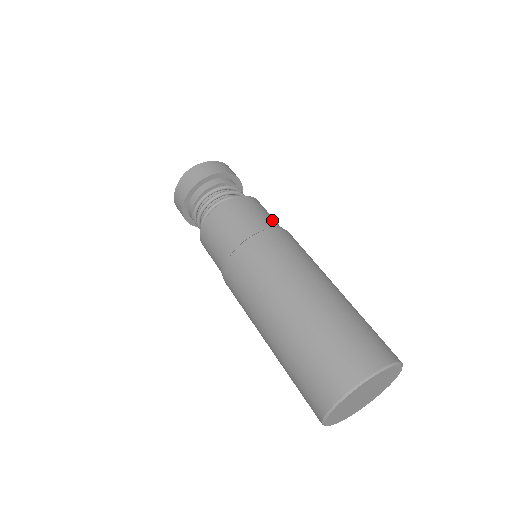
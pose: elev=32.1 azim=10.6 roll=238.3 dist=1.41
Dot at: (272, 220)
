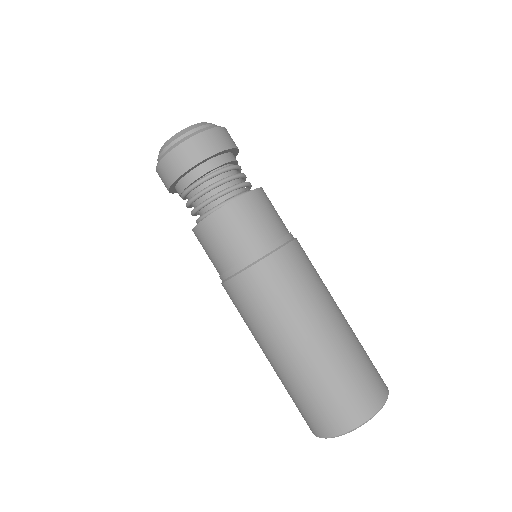
Dot at: occluded
